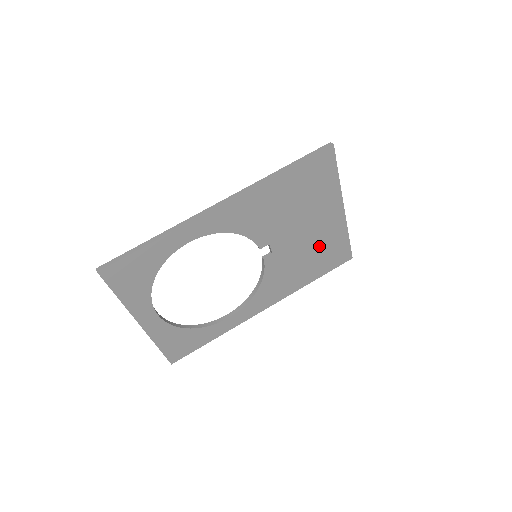
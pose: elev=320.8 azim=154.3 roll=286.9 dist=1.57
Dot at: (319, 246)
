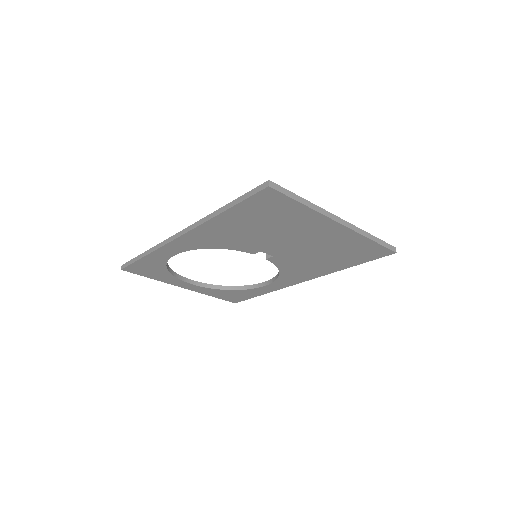
Dot at: (331, 248)
